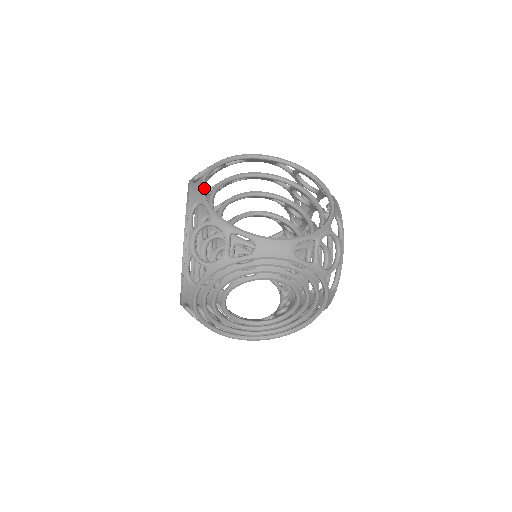
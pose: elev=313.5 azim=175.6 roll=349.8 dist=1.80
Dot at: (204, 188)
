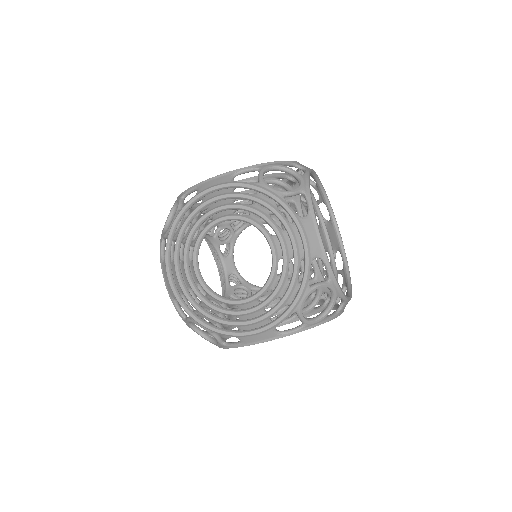
Dot at: occluded
